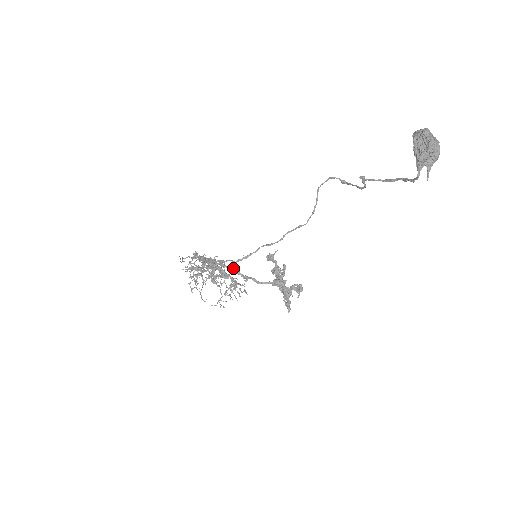
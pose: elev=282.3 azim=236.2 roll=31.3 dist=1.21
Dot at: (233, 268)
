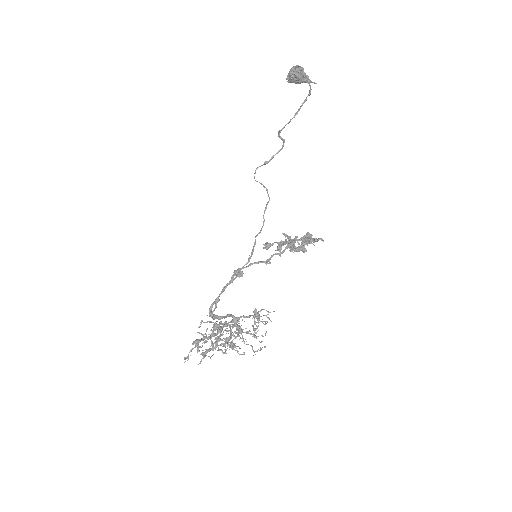
Dot at: (252, 263)
